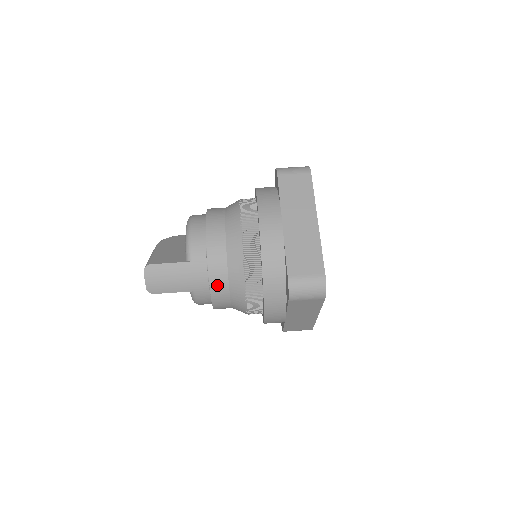
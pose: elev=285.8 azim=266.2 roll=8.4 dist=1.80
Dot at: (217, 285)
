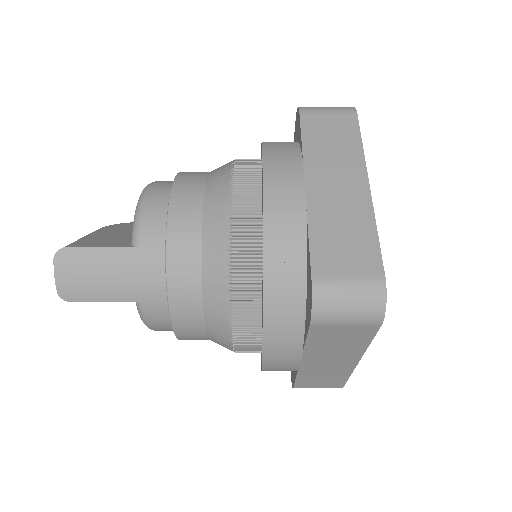
Dot at: (181, 292)
